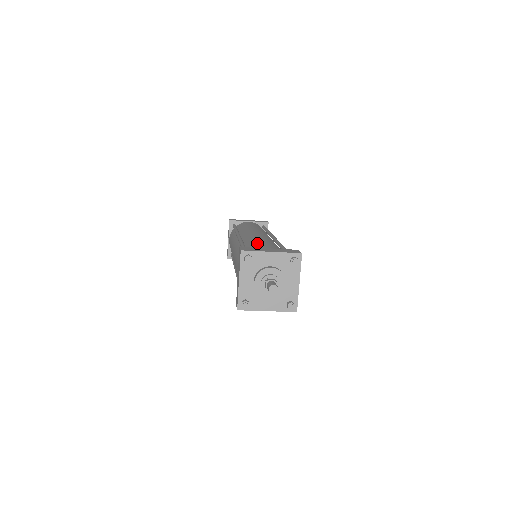
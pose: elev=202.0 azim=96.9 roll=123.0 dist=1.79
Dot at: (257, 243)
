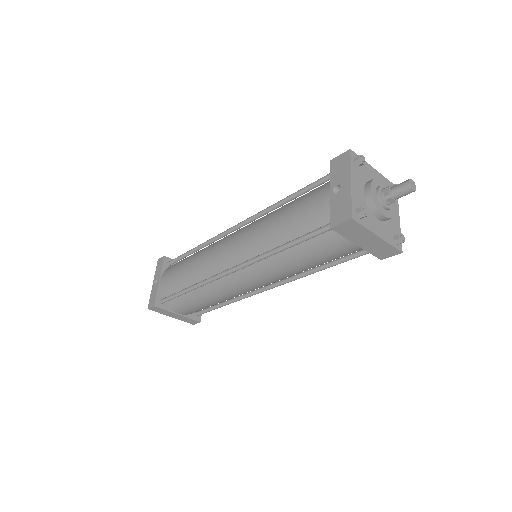
Dot at: occluded
